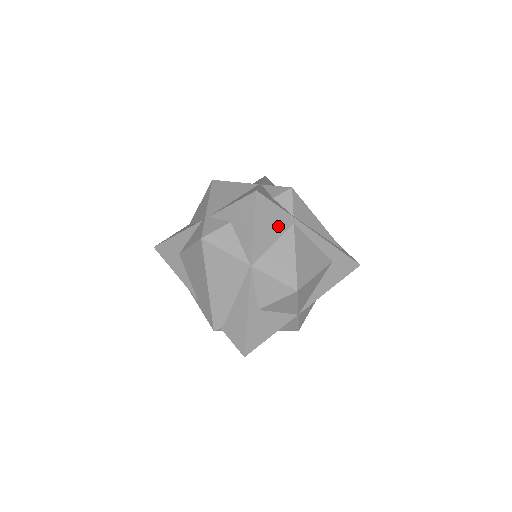
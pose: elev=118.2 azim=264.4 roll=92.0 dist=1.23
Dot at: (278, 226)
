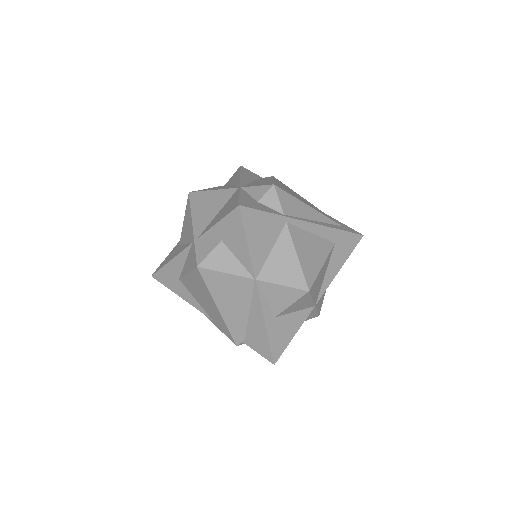
Dot at: (271, 231)
